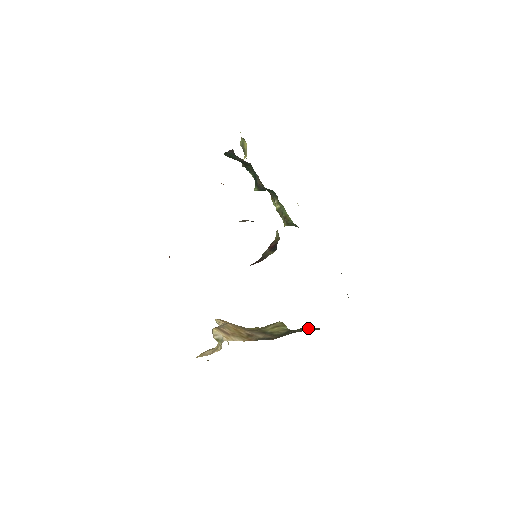
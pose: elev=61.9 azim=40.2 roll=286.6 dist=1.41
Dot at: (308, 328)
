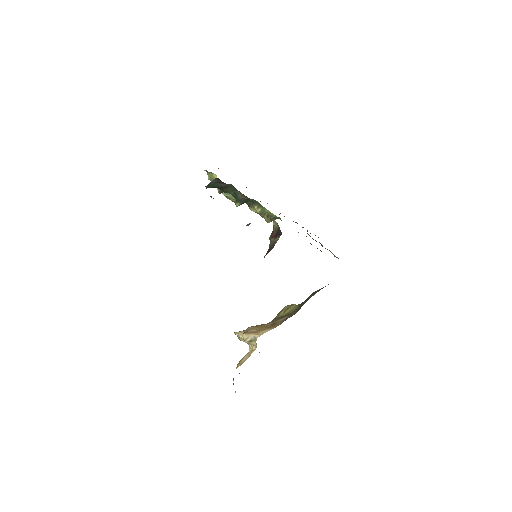
Dot at: (316, 291)
